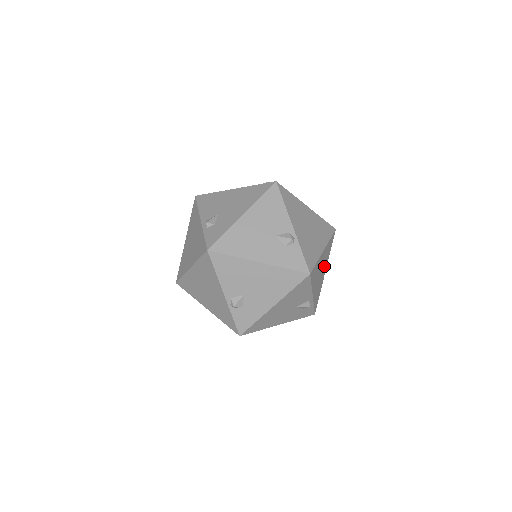
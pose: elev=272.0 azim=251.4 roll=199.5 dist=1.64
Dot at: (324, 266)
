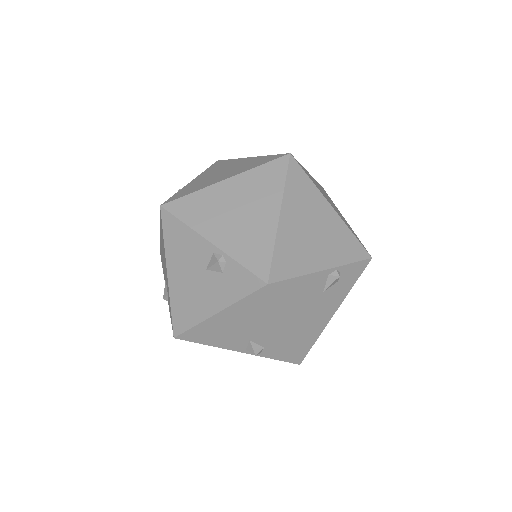
Dot at: (316, 212)
